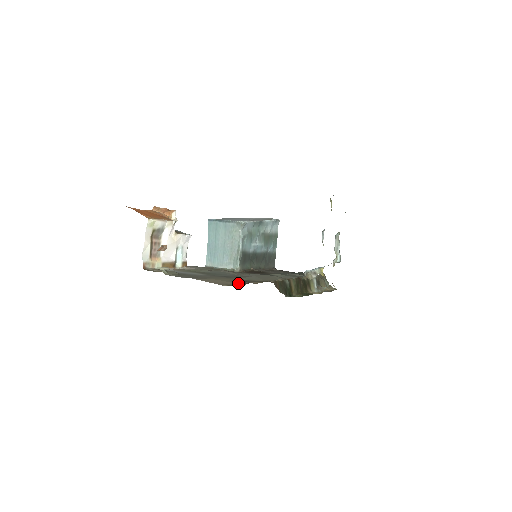
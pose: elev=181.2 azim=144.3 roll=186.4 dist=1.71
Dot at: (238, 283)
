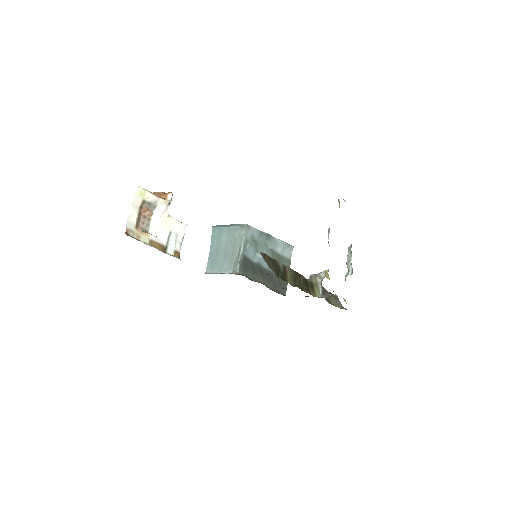
Dot at: occluded
